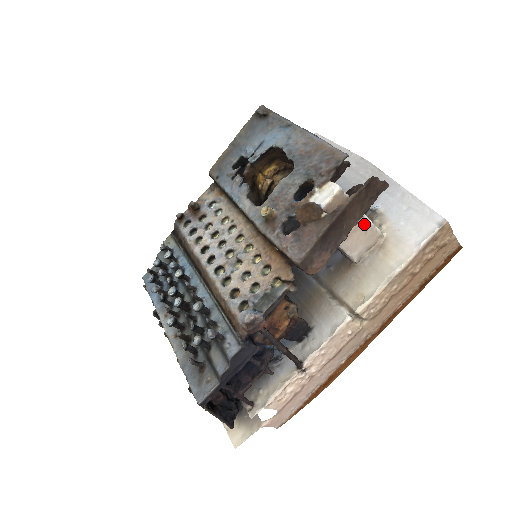
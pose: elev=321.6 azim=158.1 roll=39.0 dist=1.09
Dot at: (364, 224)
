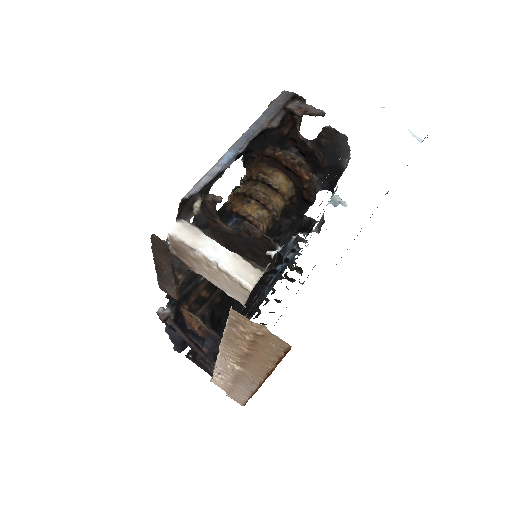
Dot at: (219, 270)
